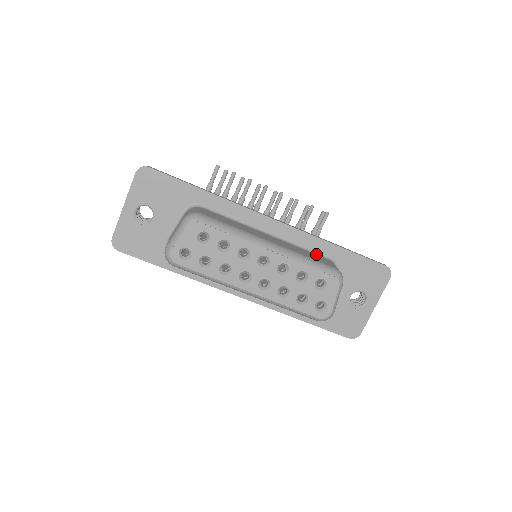
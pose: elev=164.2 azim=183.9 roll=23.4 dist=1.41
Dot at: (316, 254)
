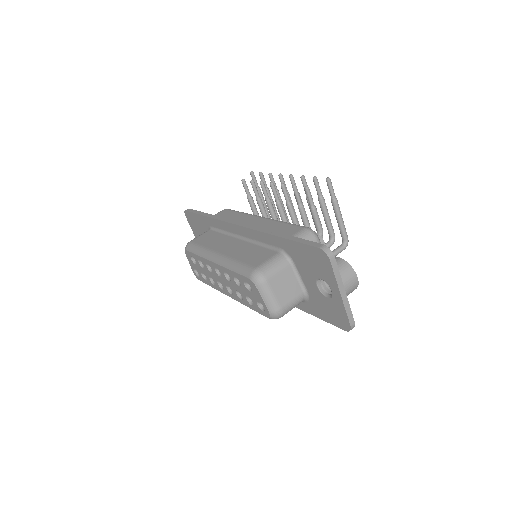
Dot at: (270, 249)
